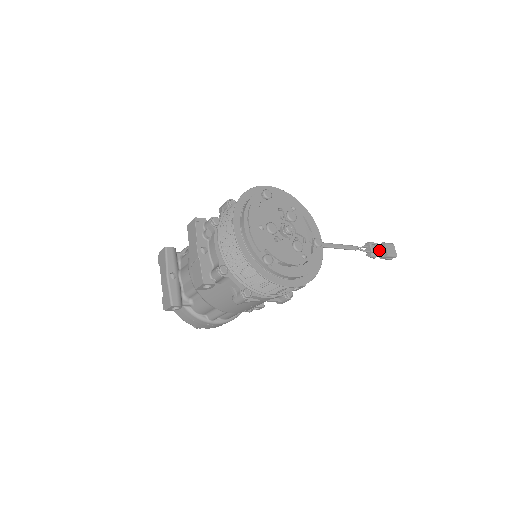
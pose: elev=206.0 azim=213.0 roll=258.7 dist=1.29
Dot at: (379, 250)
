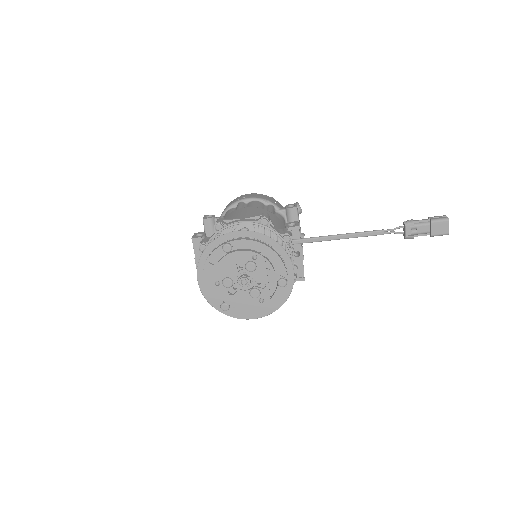
Dot at: (420, 230)
